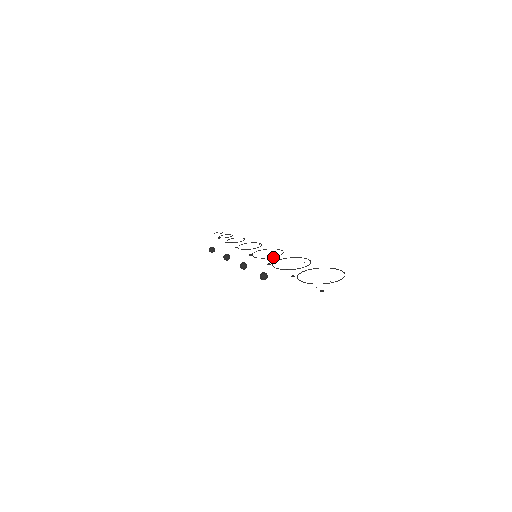
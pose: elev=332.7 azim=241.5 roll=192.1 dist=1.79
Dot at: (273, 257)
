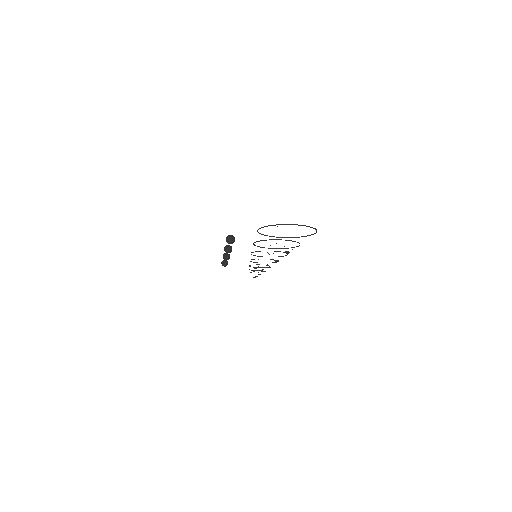
Dot at: occluded
